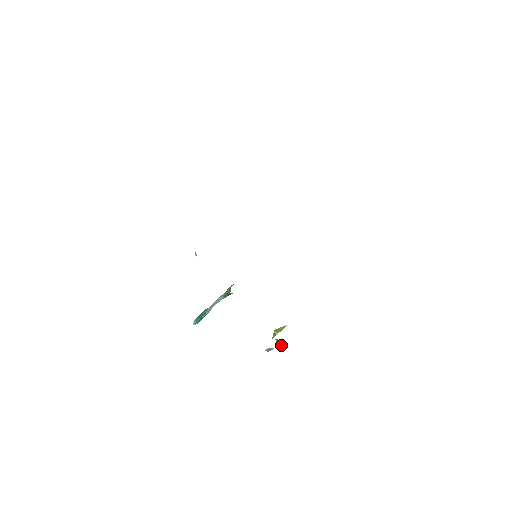
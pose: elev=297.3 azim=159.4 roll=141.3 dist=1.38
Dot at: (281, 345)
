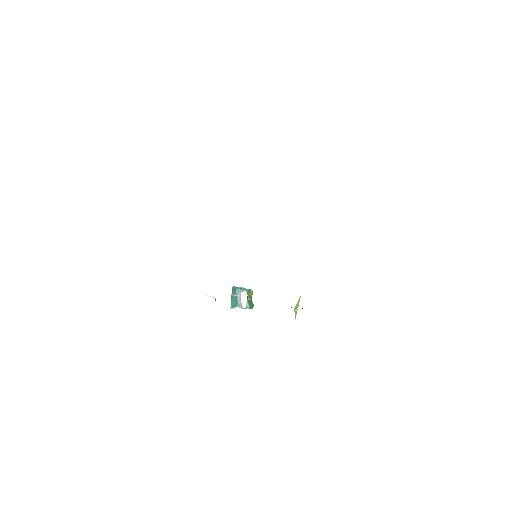
Dot at: occluded
